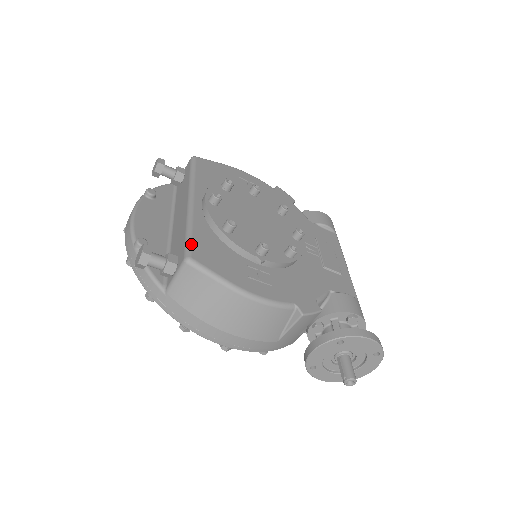
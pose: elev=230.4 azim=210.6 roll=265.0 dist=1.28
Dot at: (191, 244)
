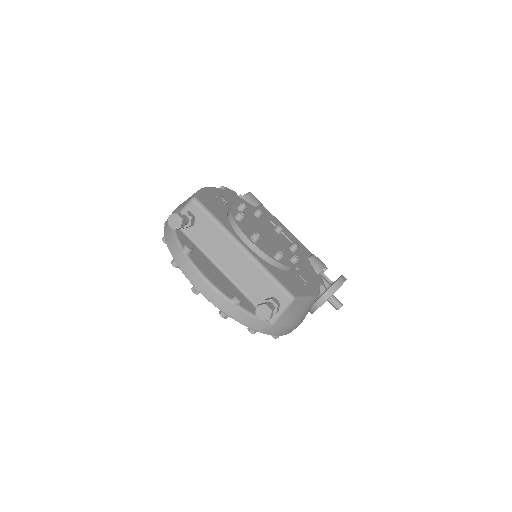
Dot at: (284, 286)
